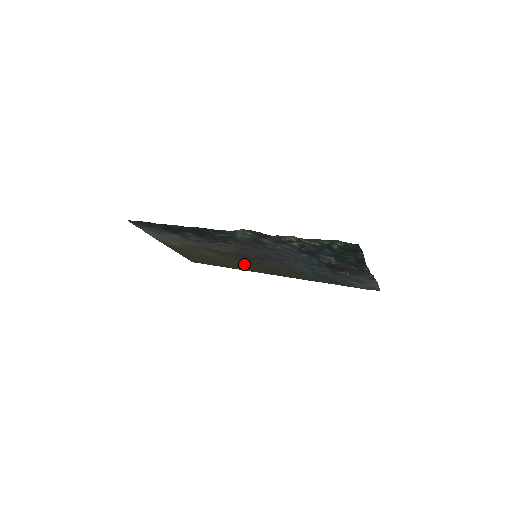
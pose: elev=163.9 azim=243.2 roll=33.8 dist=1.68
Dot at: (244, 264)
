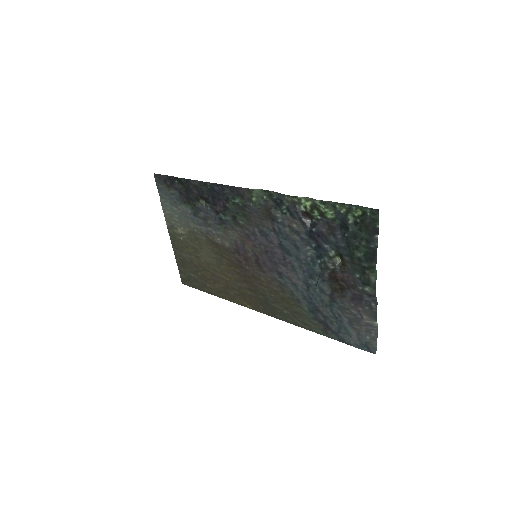
Dot at: (236, 282)
